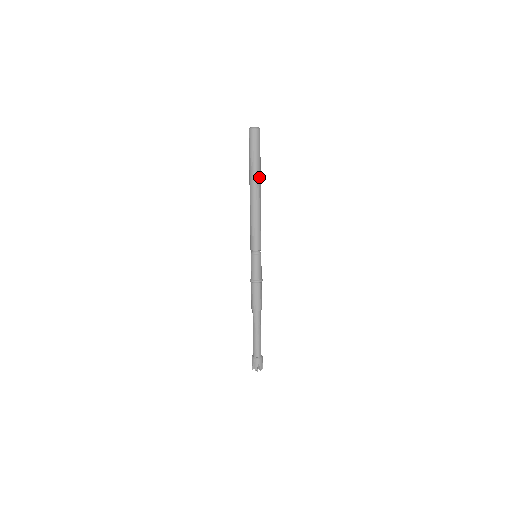
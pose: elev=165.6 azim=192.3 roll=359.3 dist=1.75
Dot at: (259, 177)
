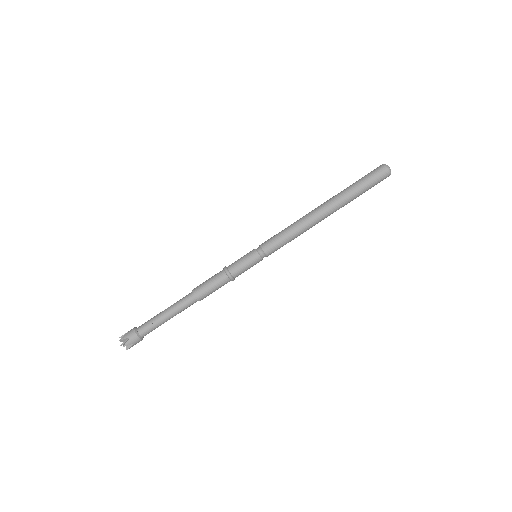
Dot at: (342, 202)
